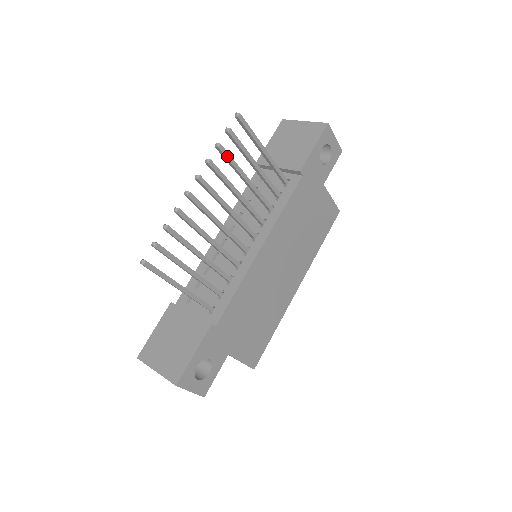
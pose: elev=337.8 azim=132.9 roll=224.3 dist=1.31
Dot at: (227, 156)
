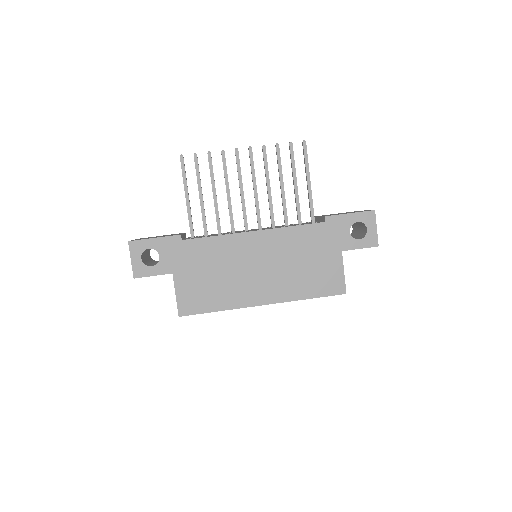
Dot at: (278, 156)
